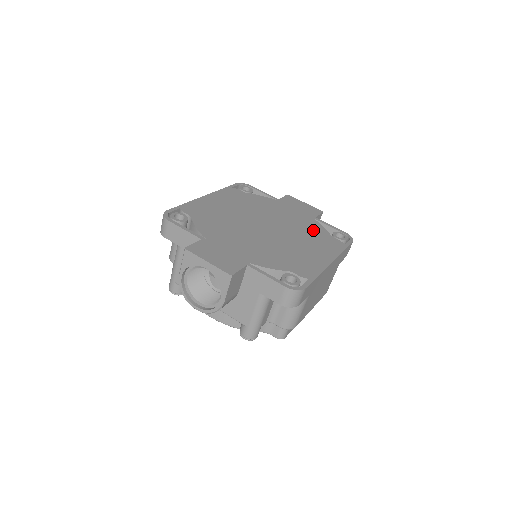
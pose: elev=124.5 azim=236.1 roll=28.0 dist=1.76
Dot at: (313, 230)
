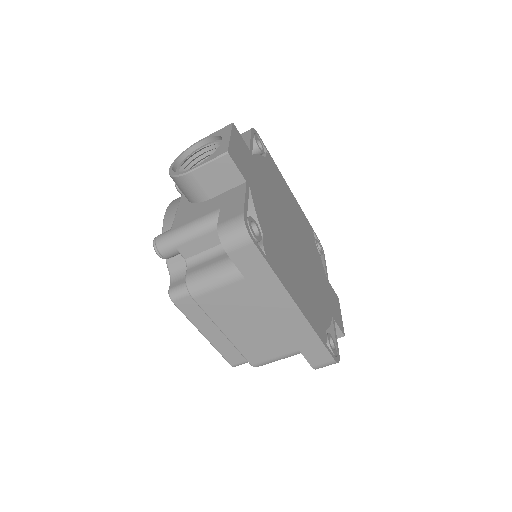
Dot at: (320, 305)
